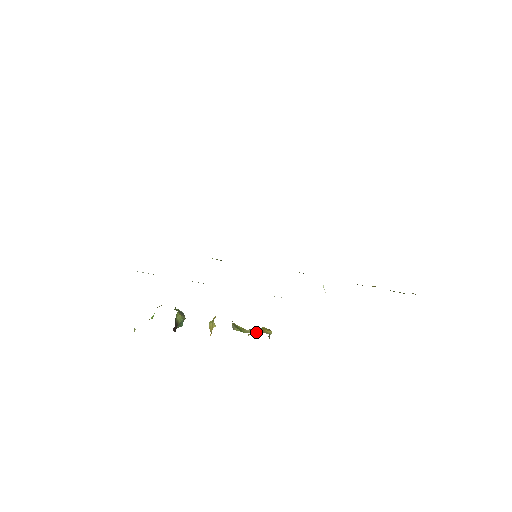
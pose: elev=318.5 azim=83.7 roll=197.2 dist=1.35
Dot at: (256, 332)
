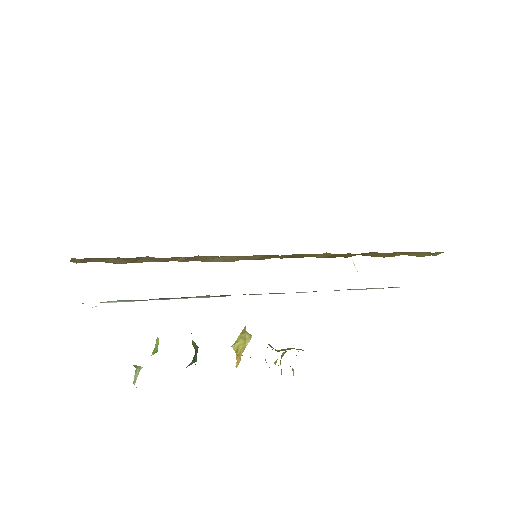
Dot at: (289, 349)
